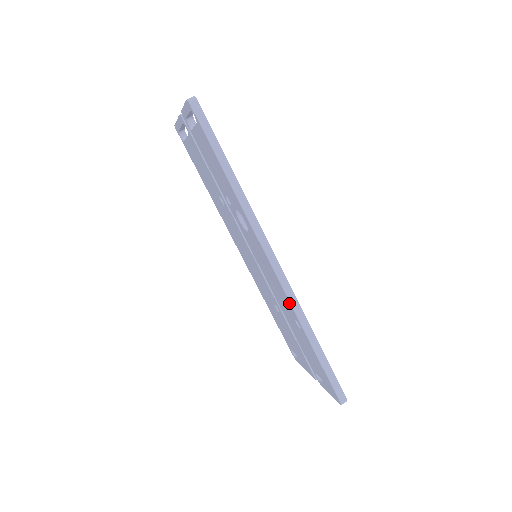
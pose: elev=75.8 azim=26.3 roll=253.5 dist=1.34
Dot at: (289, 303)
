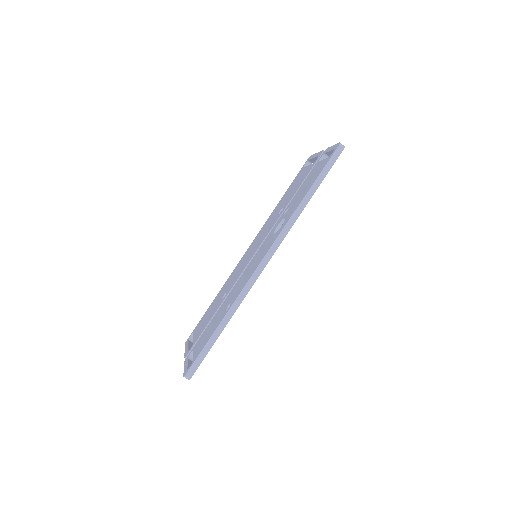
Dot at: (242, 289)
